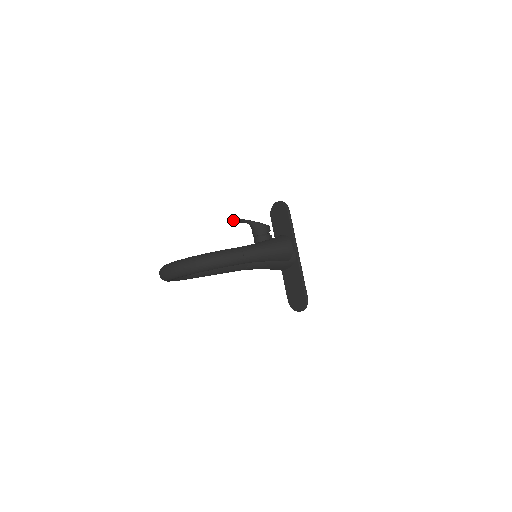
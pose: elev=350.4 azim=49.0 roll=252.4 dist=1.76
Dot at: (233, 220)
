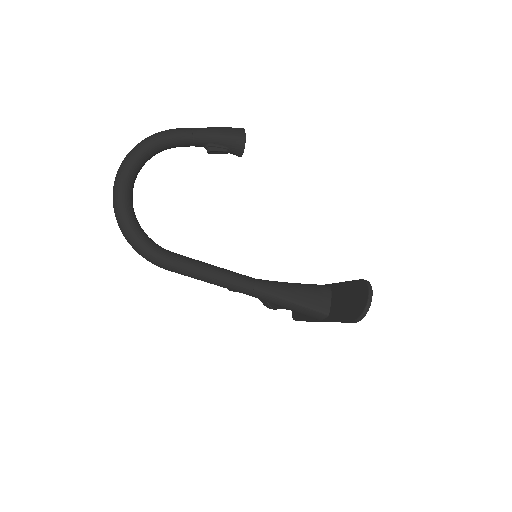
Dot at: occluded
